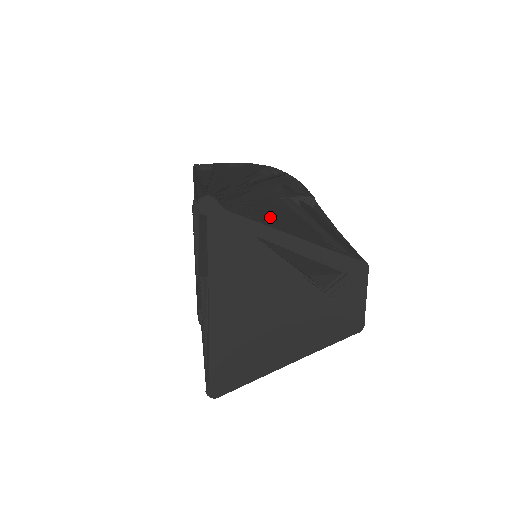
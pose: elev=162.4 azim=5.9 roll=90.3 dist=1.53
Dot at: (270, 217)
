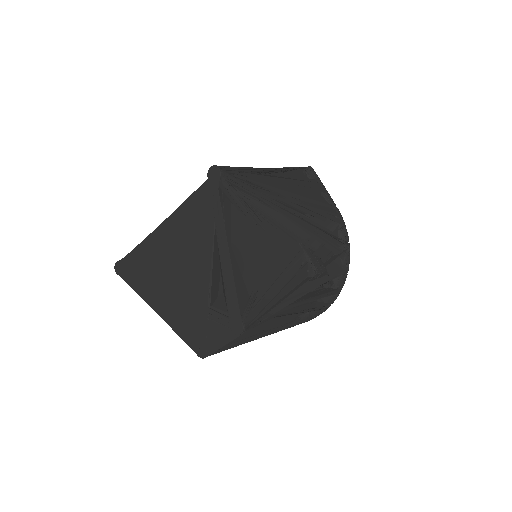
Dot at: (255, 235)
